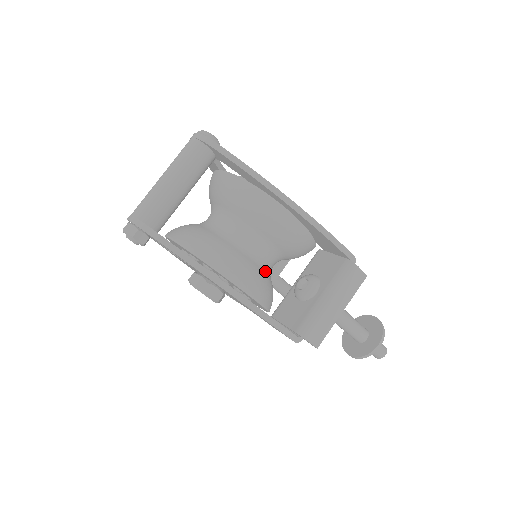
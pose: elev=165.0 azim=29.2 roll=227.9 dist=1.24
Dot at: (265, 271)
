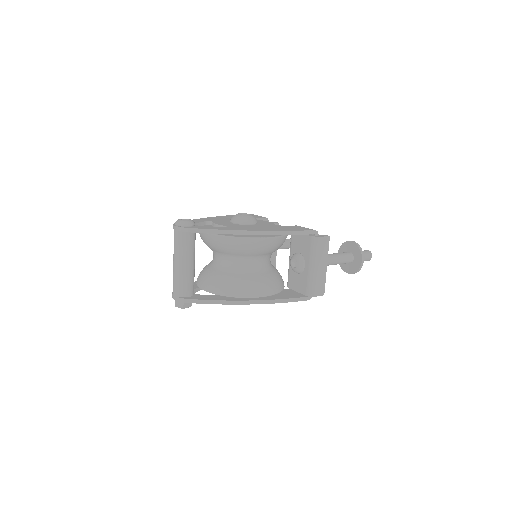
Dot at: (267, 271)
